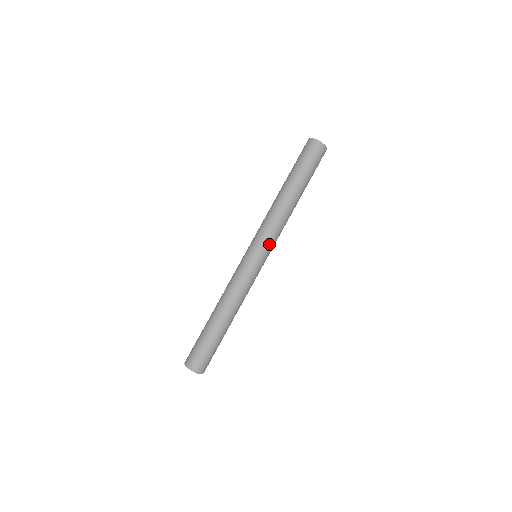
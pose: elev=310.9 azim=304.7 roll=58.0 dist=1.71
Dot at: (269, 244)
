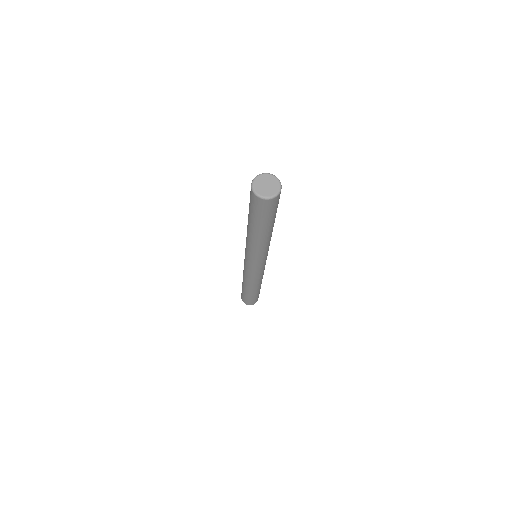
Dot at: occluded
